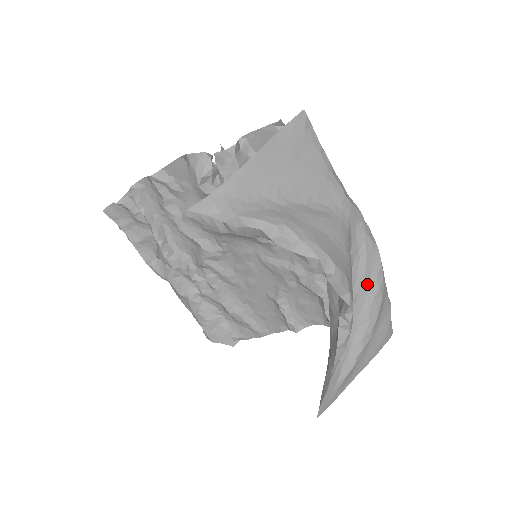
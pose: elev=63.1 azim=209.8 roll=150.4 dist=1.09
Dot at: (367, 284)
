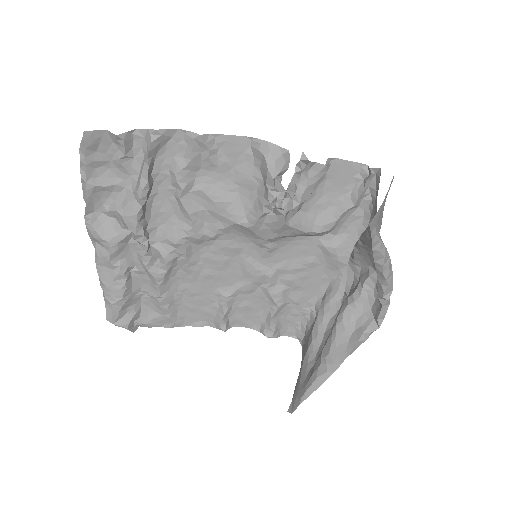
Dot at: occluded
